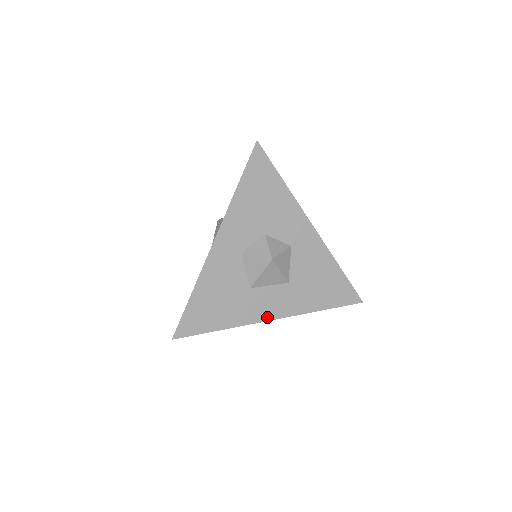
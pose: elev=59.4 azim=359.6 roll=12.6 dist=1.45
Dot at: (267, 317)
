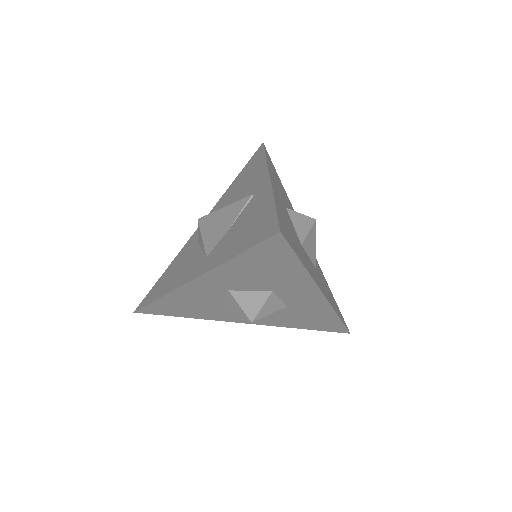
Dot at: (320, 288)
